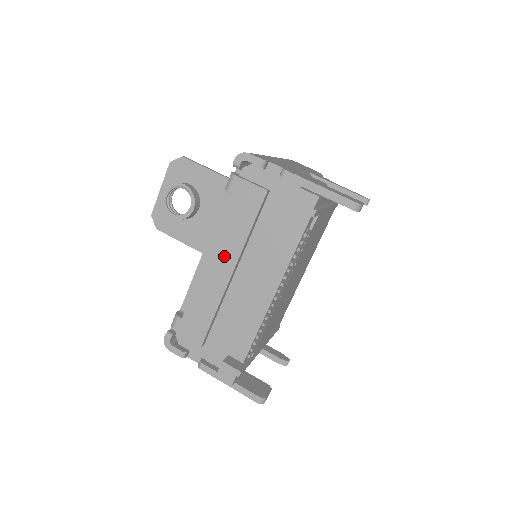
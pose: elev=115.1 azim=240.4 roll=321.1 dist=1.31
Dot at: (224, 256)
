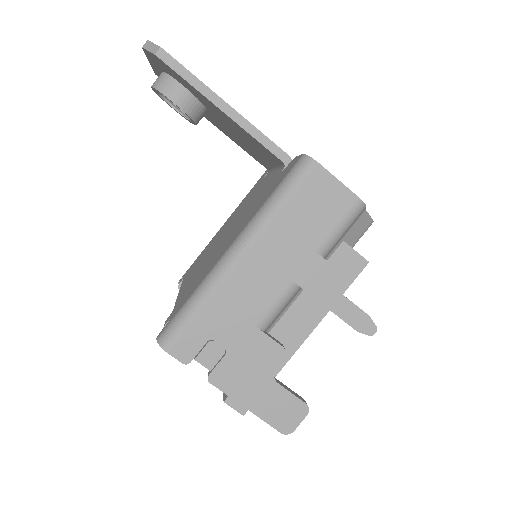
Dot at: occluded
